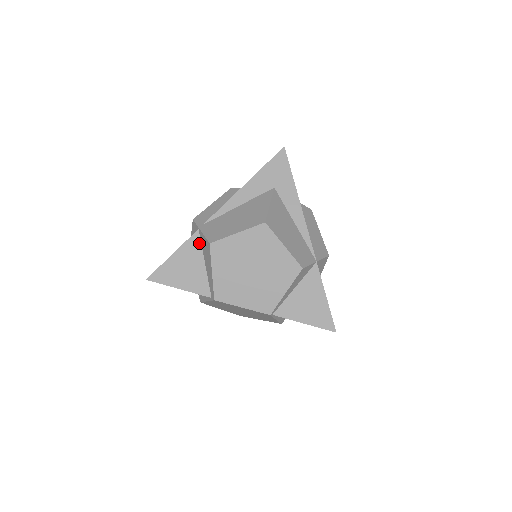
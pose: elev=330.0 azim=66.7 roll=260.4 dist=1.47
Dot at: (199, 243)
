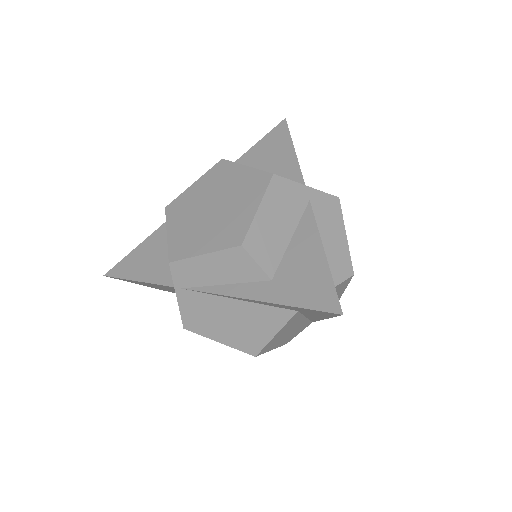
Dot at: occluded
